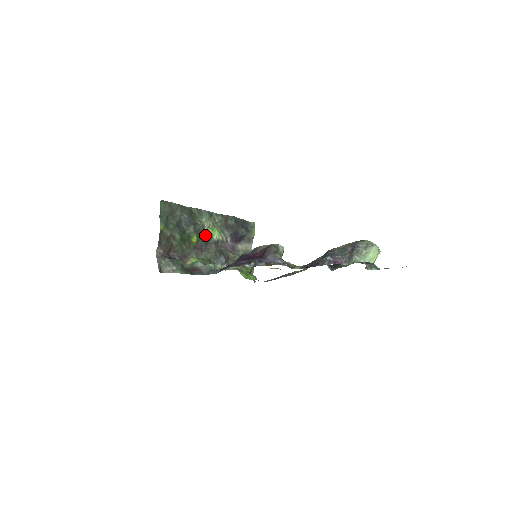
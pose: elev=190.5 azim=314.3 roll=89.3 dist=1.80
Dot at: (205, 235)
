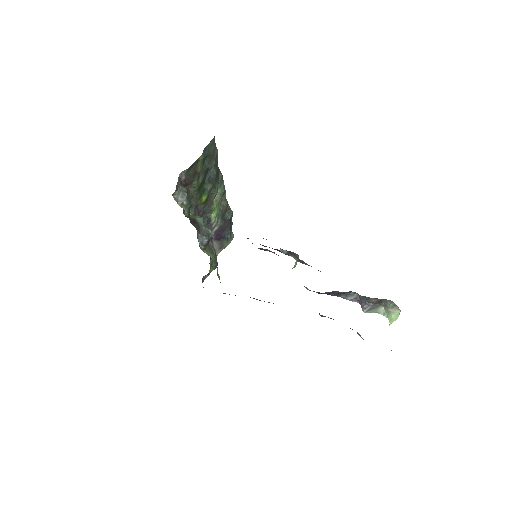
Dot at: (210, 204)
